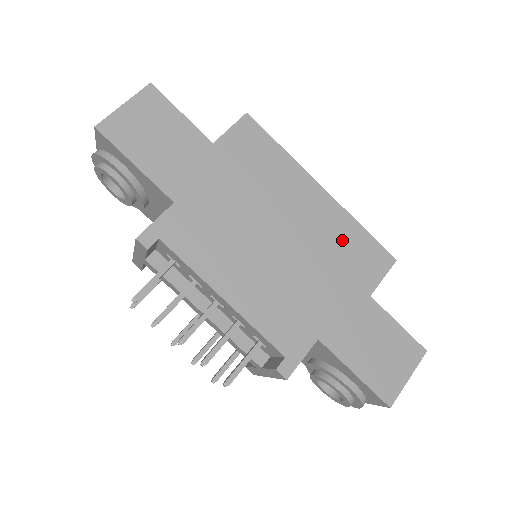
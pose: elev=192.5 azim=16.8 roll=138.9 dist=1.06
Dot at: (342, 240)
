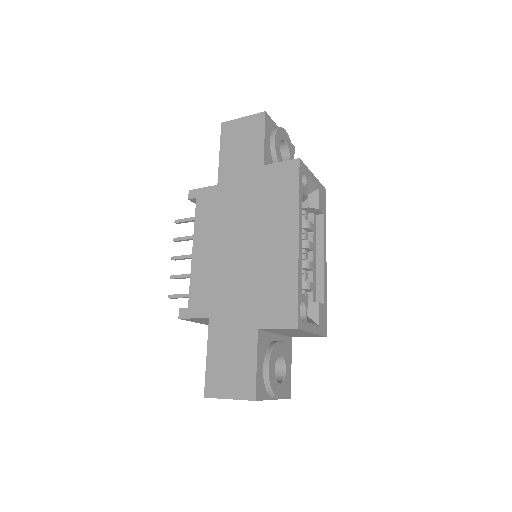
Dot at: (276, 280)
